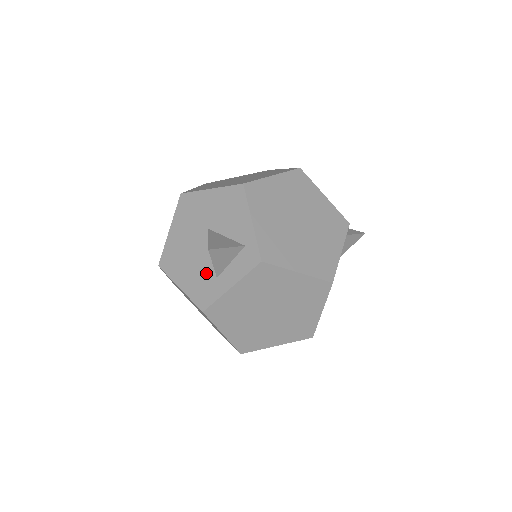
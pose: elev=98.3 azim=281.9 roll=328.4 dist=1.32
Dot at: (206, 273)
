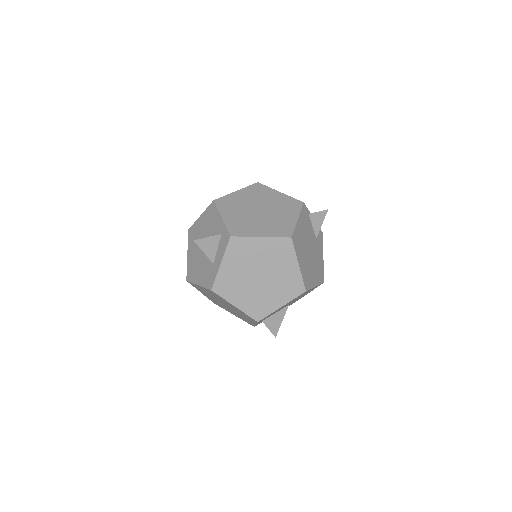
Dot at: (208, 265)
